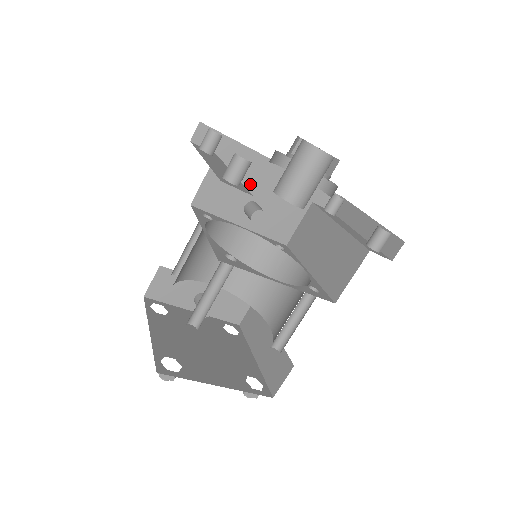
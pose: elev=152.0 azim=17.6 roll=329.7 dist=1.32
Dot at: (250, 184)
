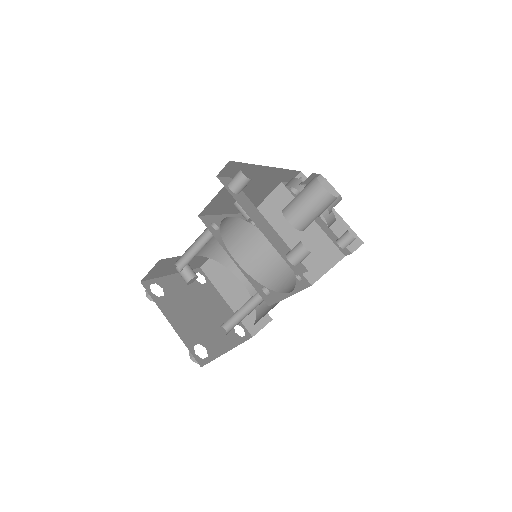
Dot at: (246, 187)
